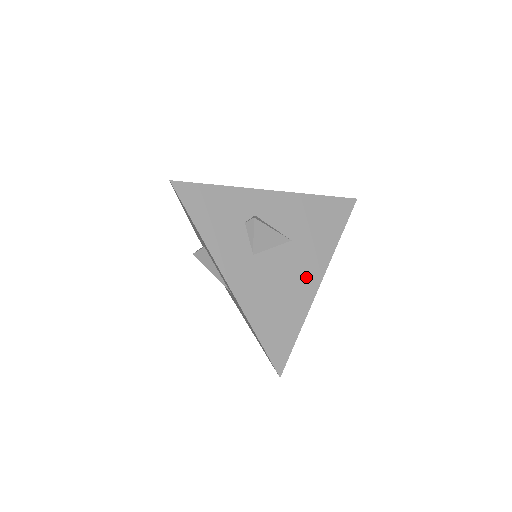
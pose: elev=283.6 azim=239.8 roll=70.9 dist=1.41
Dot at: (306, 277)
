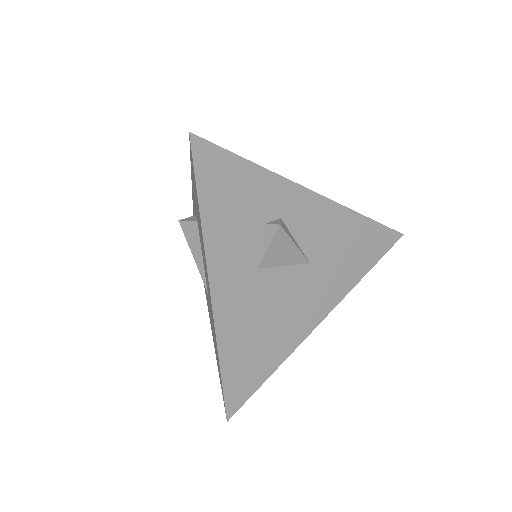
Dot at: (307, 312)
